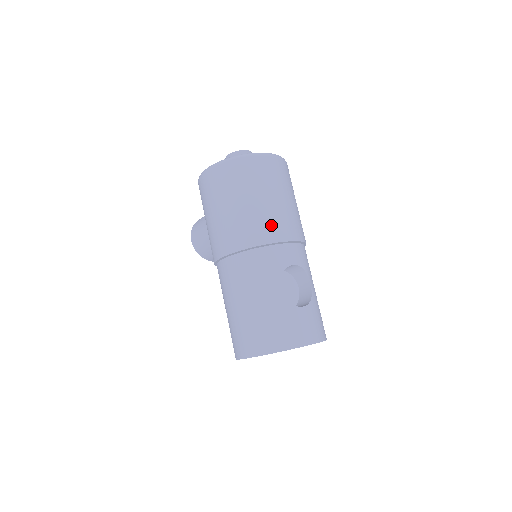
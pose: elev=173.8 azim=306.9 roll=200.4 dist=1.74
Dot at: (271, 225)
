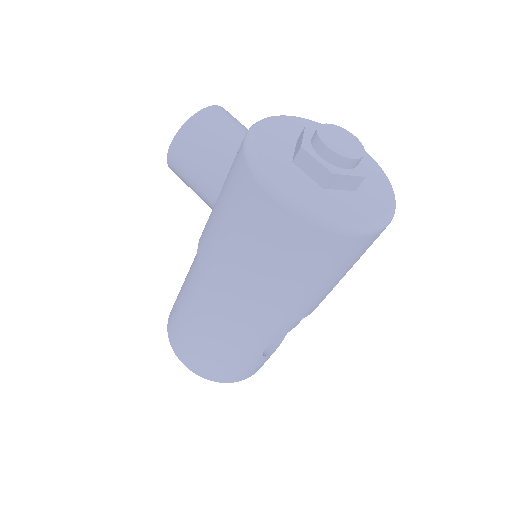
Dot at: (309, 307)
